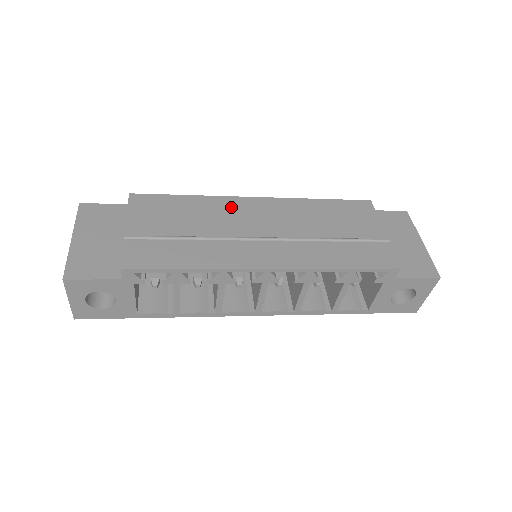
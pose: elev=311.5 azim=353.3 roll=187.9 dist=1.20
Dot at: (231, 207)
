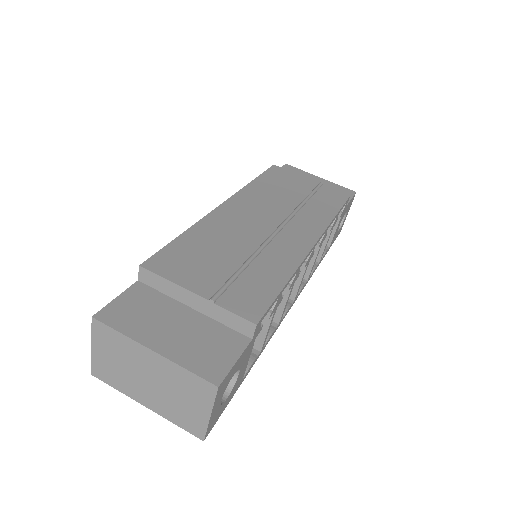
Dot at: (224, 221)
